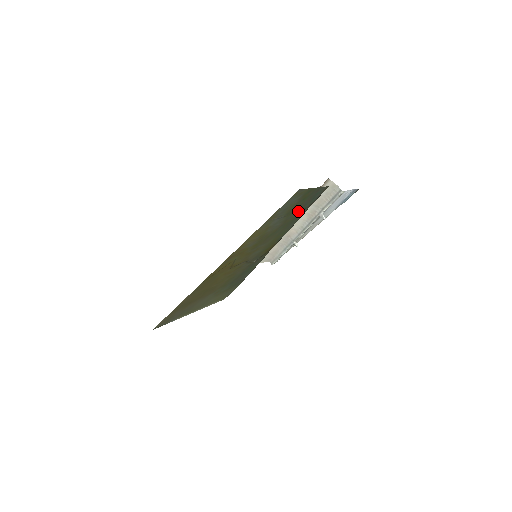
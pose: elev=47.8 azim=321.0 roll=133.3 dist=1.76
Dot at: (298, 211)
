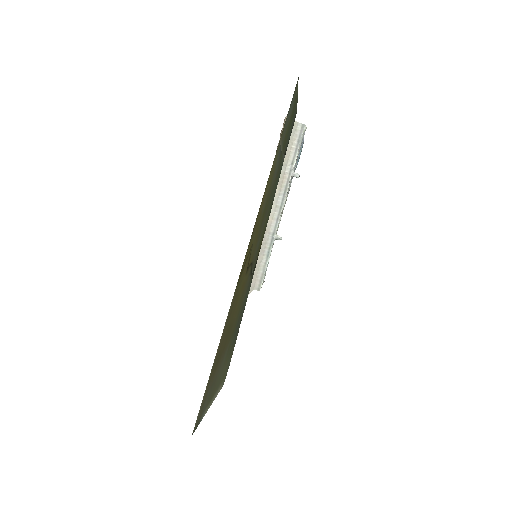
Dot at: (283, 155)
